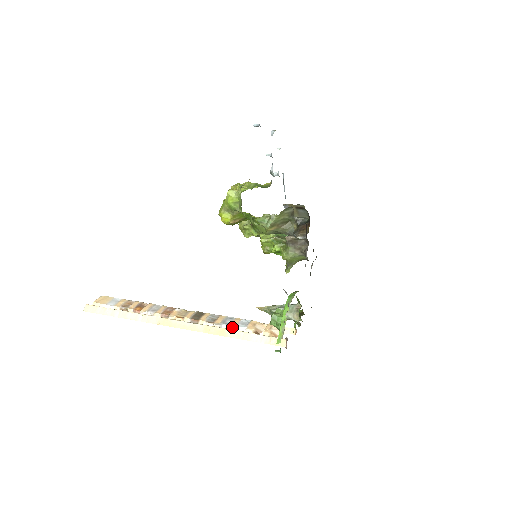
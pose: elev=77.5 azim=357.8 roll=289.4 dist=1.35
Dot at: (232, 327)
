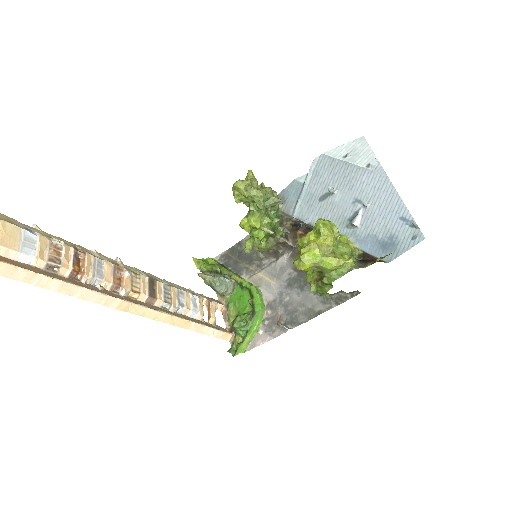
Dot at: (187, 311)
